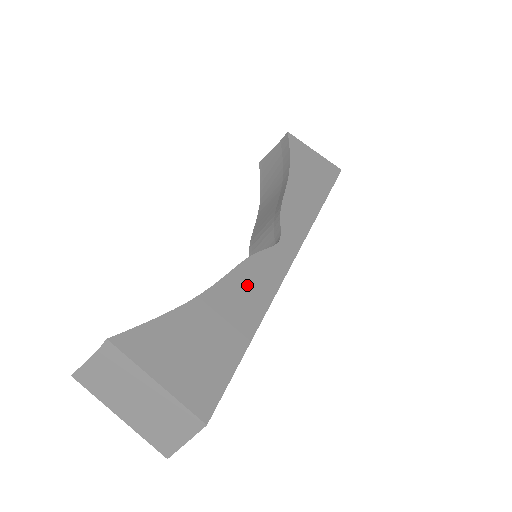
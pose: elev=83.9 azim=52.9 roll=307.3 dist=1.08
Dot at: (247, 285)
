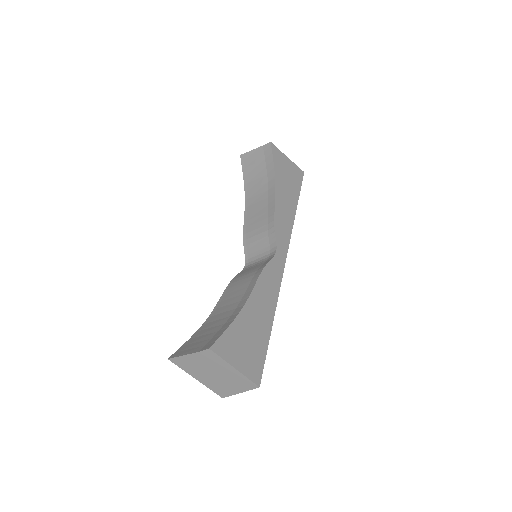
Dot at: (265, 292)
